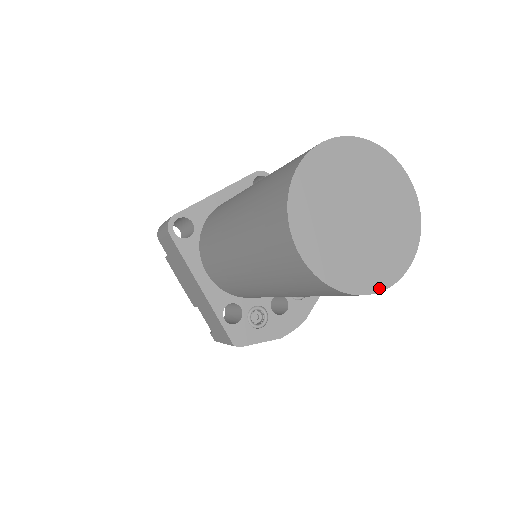
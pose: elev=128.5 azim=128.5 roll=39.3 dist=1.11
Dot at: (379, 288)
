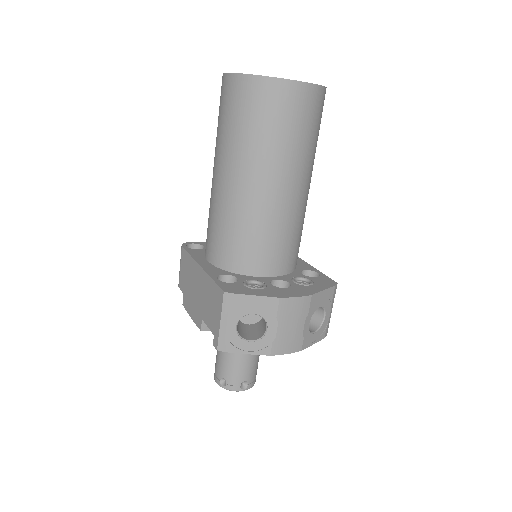
Dot at: (288, 79)
